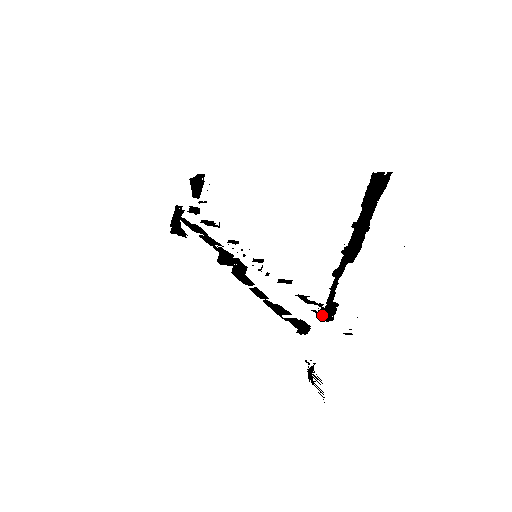
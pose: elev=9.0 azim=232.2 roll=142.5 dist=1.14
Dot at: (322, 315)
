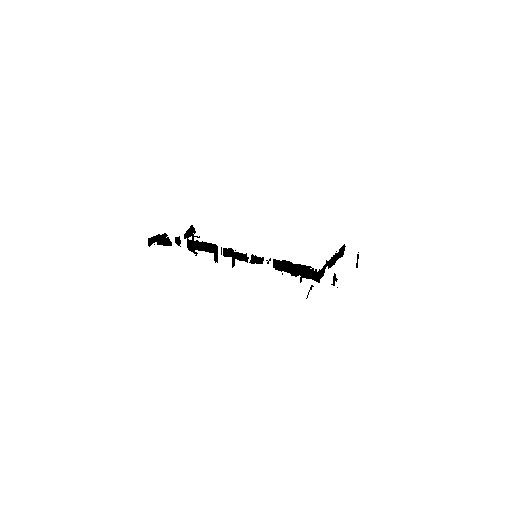
Dot at: (322, 269)
